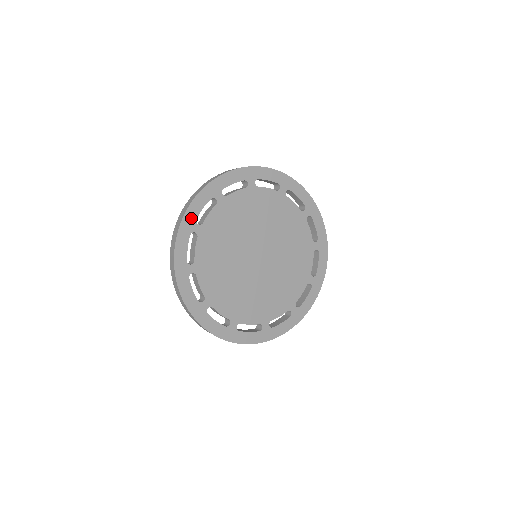
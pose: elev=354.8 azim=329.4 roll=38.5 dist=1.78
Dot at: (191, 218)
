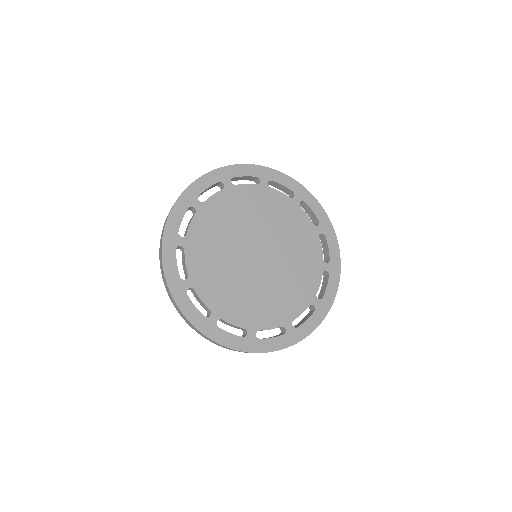
Dot at: (175, 281)
